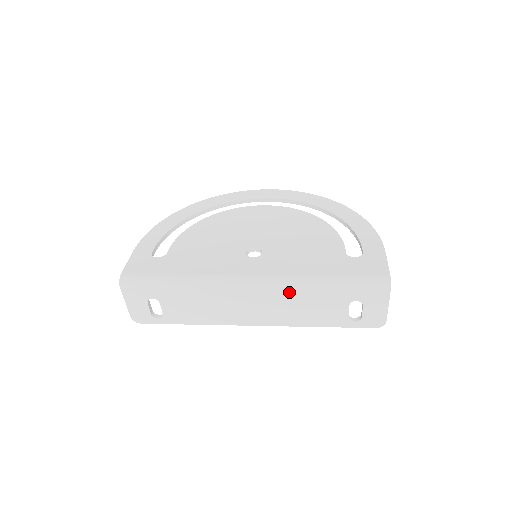
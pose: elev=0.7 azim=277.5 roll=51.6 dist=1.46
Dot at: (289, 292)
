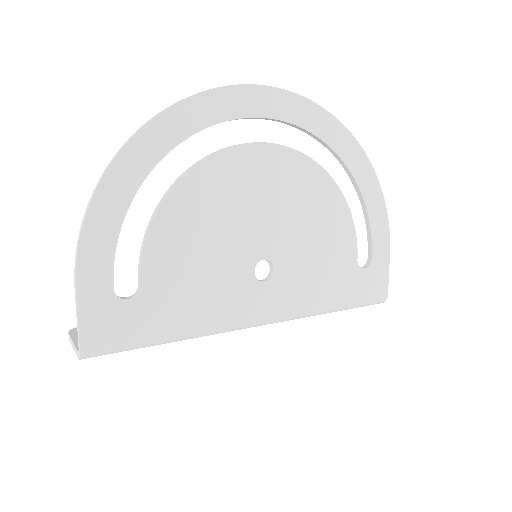
Dot at: occluded
